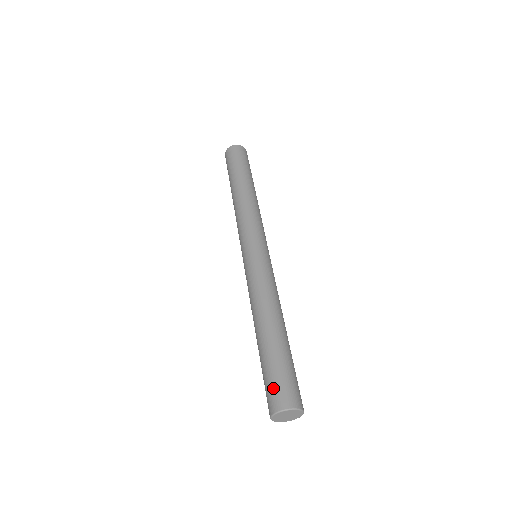
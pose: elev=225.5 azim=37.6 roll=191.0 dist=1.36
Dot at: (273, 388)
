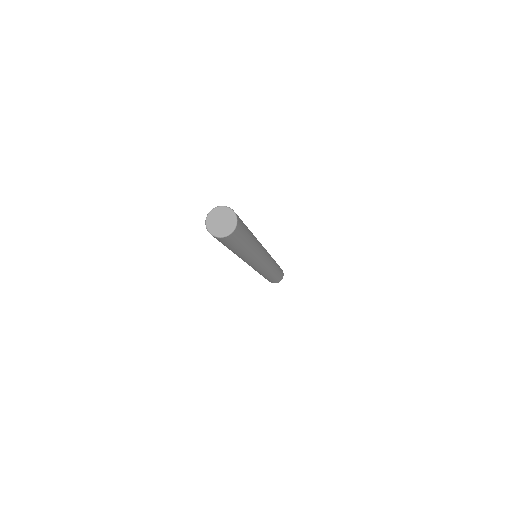
Dot at: occluded
